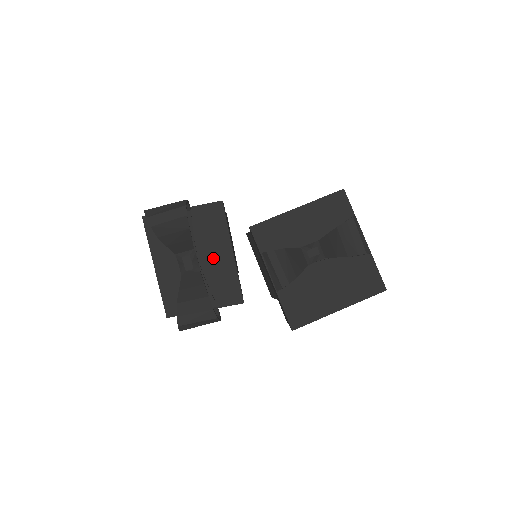
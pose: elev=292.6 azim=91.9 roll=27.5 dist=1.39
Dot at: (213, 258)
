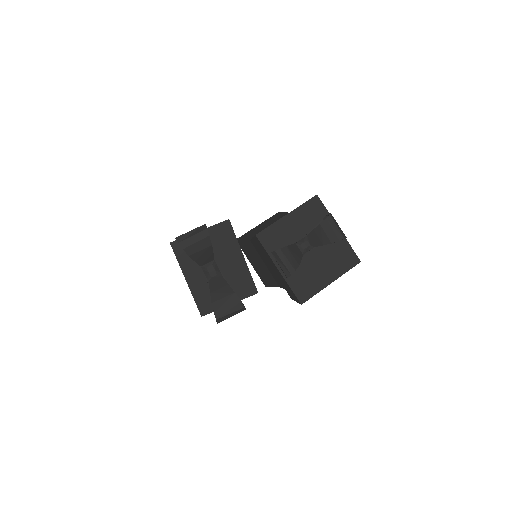
Dot at: (229, 264)
